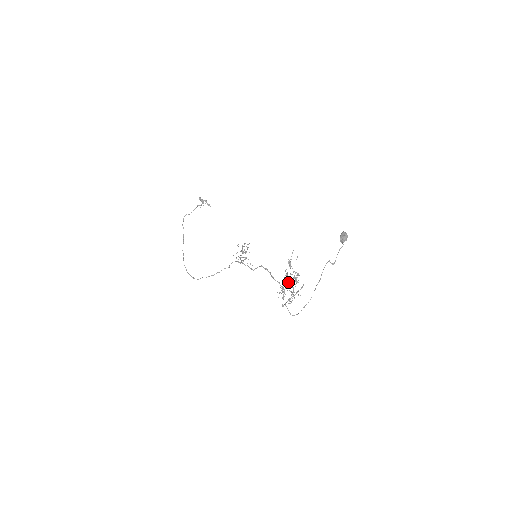
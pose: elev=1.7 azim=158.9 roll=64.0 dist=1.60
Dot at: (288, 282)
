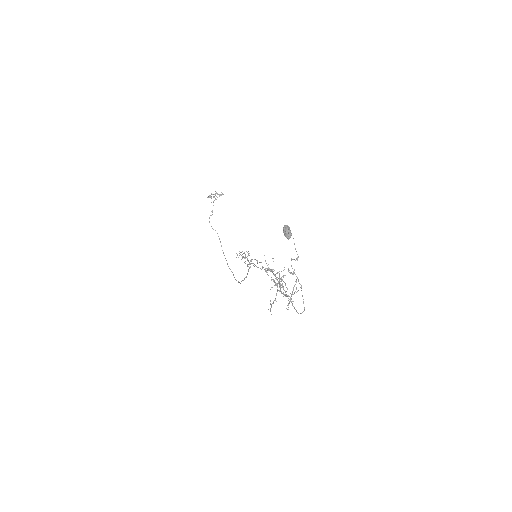
Dot at: occluded
